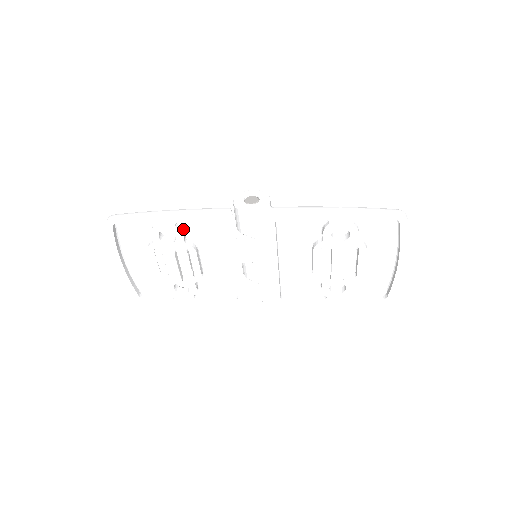
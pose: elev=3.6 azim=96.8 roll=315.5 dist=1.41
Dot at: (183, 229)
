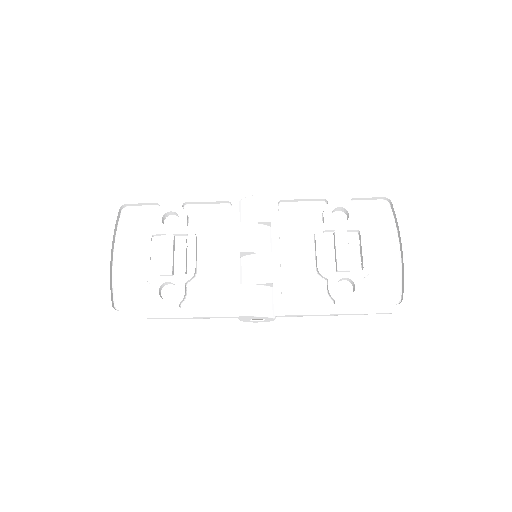
Dot at: (188, 217)
